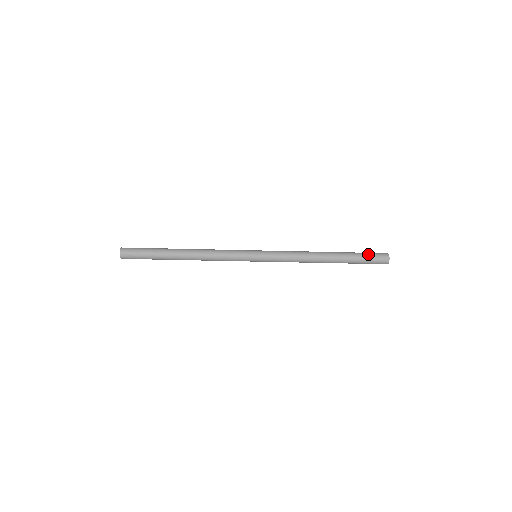
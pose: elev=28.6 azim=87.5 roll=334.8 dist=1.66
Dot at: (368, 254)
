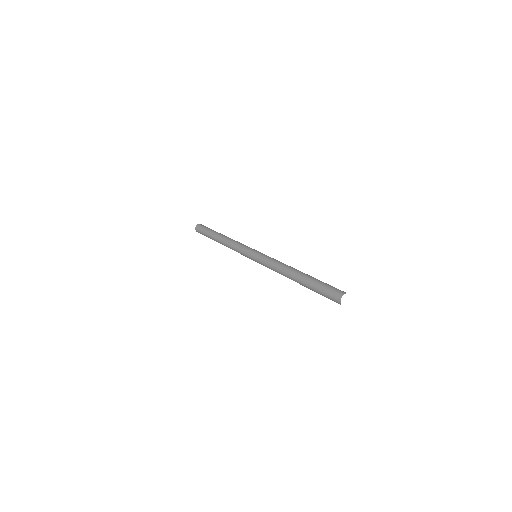
Dot at: occluded
